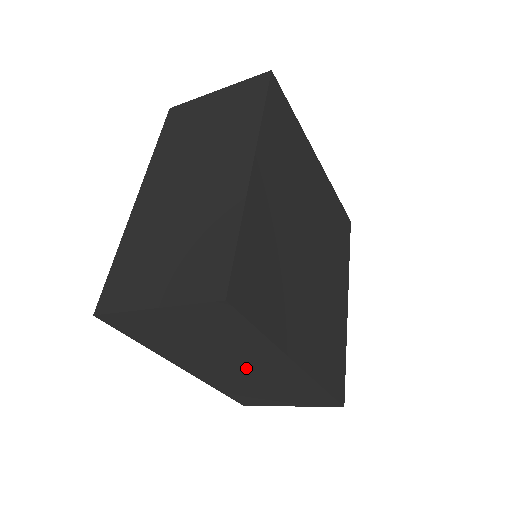
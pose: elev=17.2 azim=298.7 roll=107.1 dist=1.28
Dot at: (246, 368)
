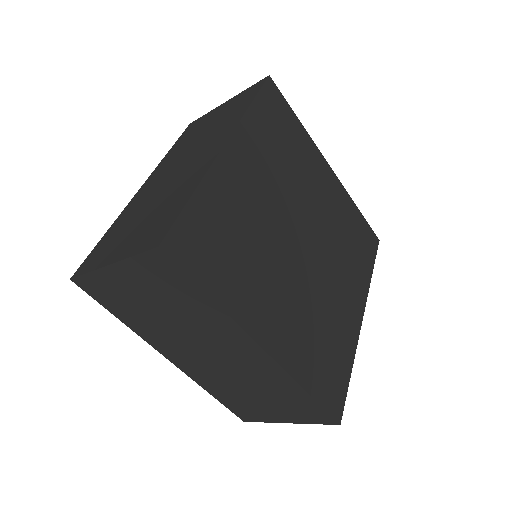
Dot at: (219, 356)
